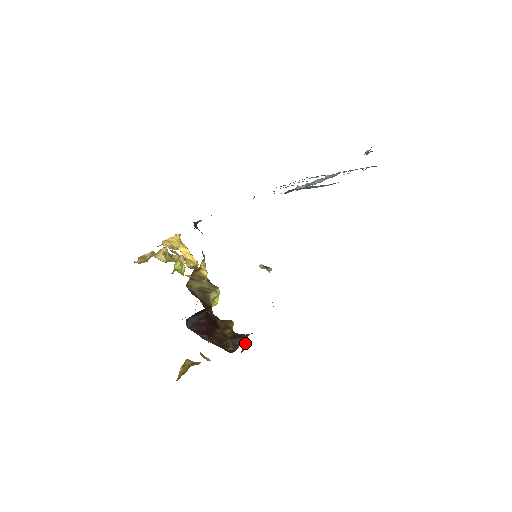
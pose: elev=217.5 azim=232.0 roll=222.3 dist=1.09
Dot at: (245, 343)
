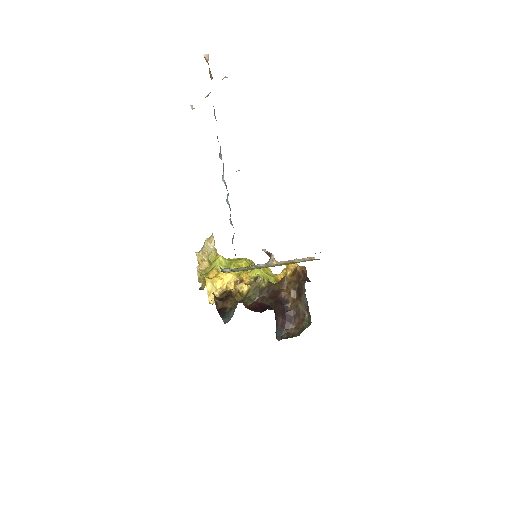
Dot at: (304, 277)
